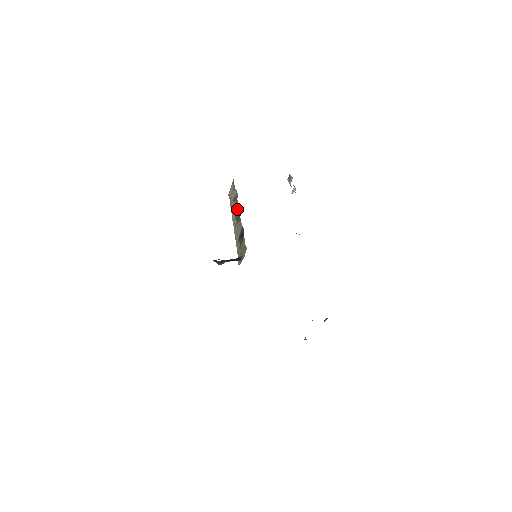
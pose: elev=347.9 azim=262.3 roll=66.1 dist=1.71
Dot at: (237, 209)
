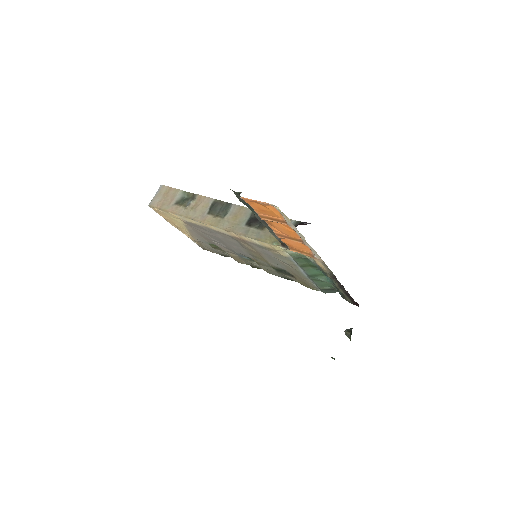
Dot at: (210, 203)
